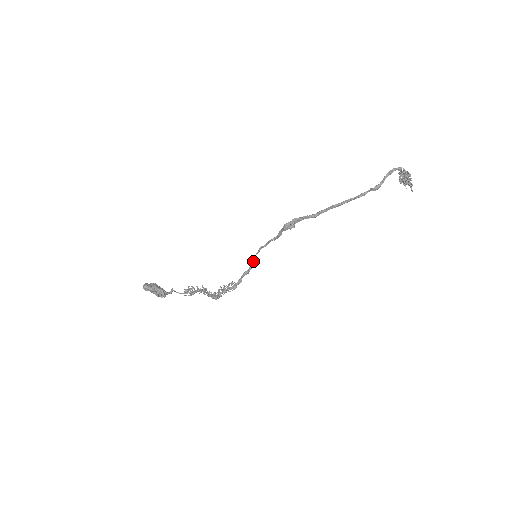
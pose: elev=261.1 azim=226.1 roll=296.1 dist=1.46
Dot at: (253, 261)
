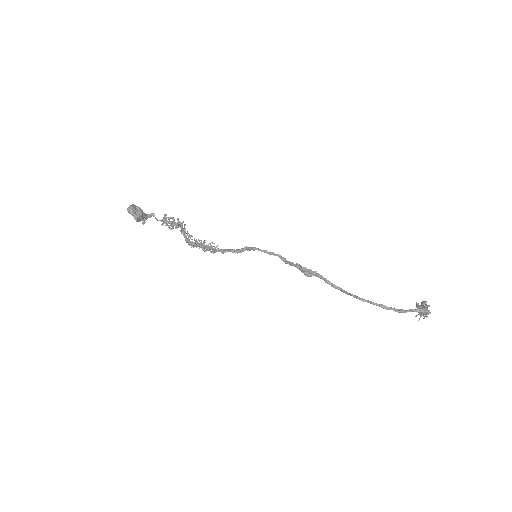
Dot at: (248, 249)
